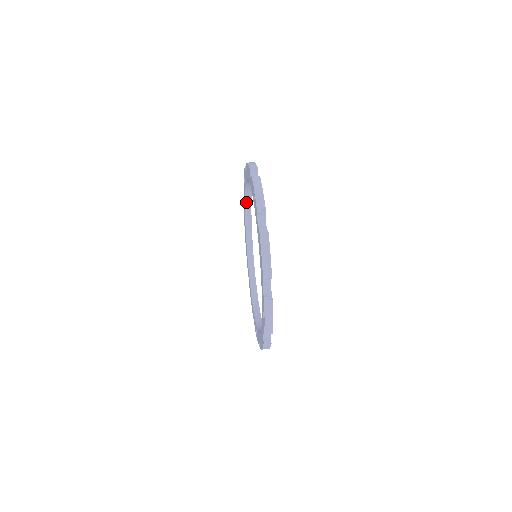
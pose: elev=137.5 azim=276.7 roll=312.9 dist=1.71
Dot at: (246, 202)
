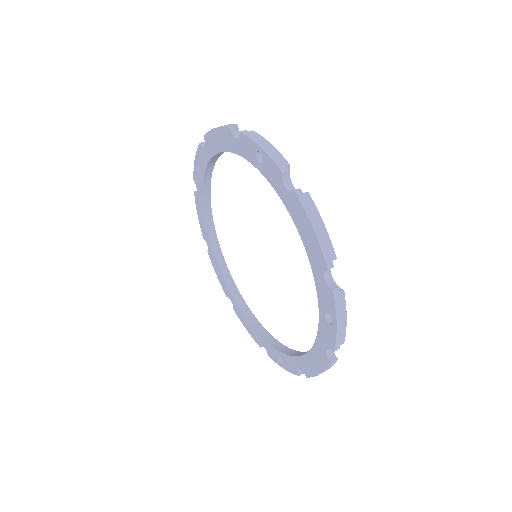
Dot at: (204, 198)
